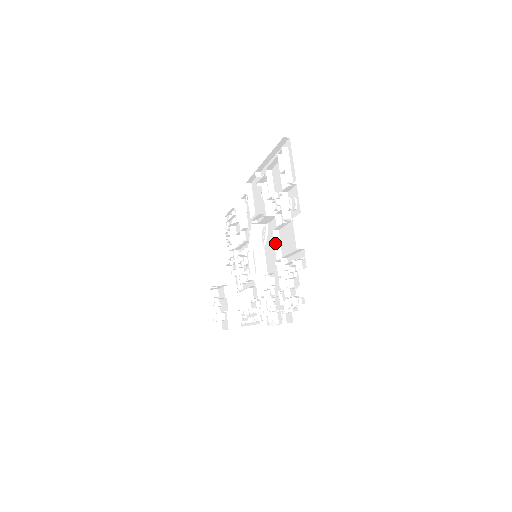
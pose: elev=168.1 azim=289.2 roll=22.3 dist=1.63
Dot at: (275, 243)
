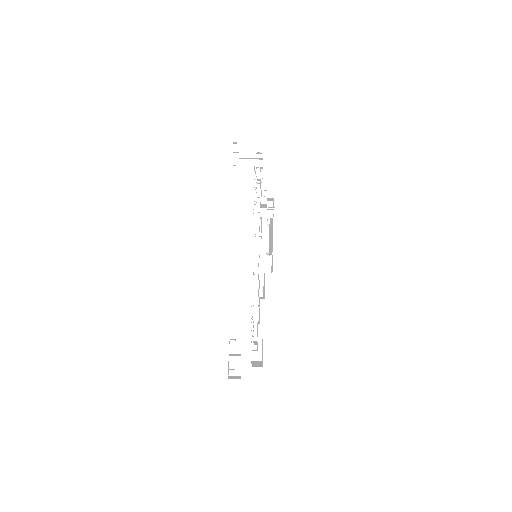
Dot at: occluded
